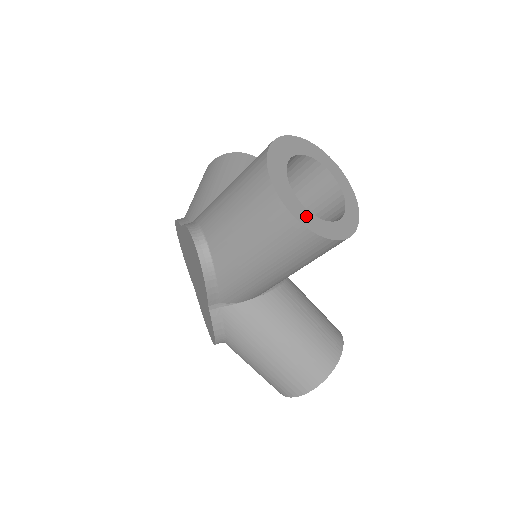
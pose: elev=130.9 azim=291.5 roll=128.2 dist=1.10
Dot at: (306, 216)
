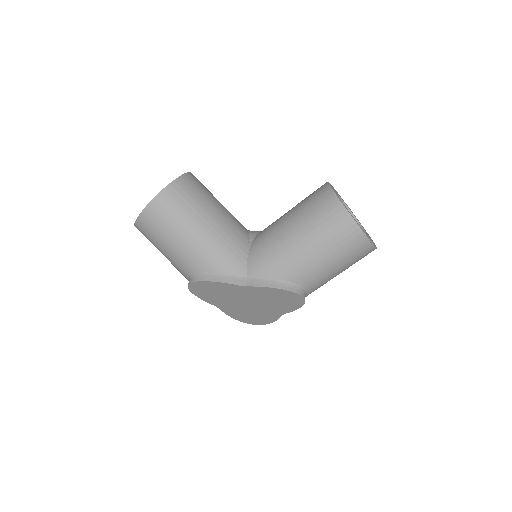
Dot at: (372, 241)
